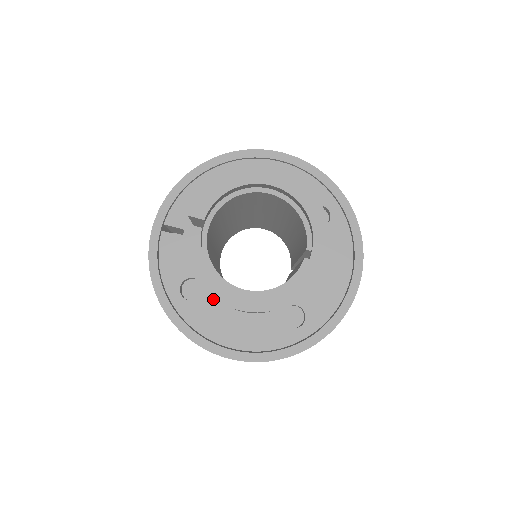
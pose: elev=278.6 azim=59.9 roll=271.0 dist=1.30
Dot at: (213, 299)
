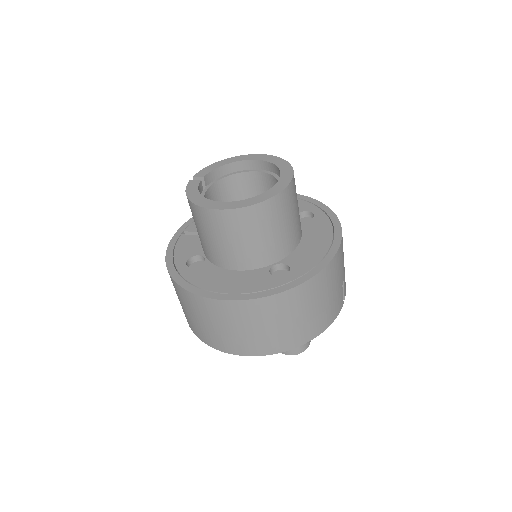
Dot at: (212, 265)
